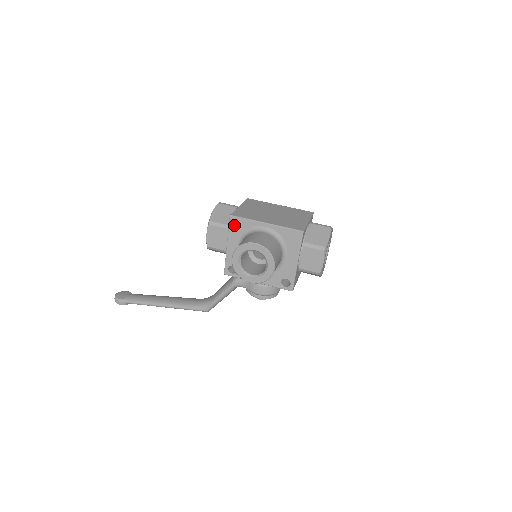
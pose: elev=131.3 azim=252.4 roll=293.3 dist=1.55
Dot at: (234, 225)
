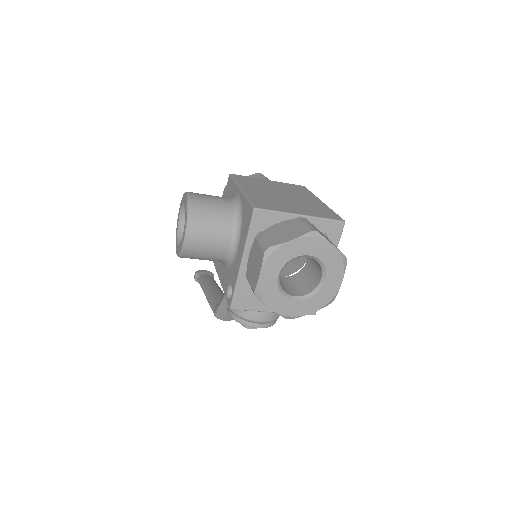
Dot at: (228, 188)
